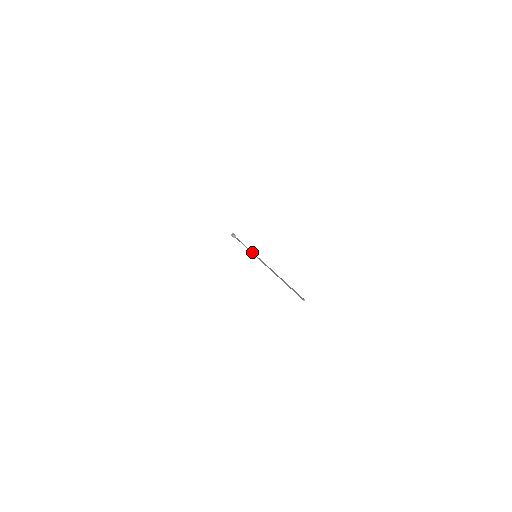
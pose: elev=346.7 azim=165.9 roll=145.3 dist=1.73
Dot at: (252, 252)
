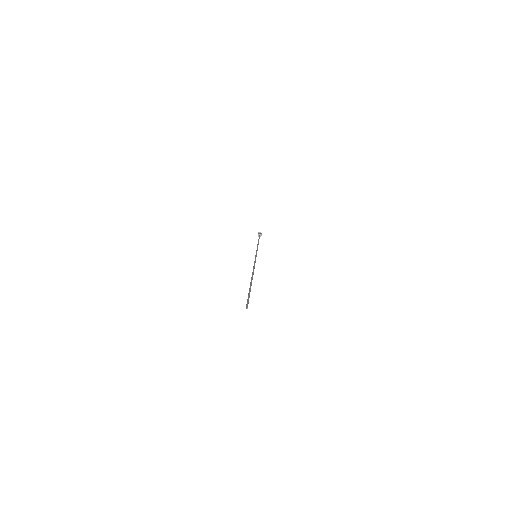
Dot at: occluded
